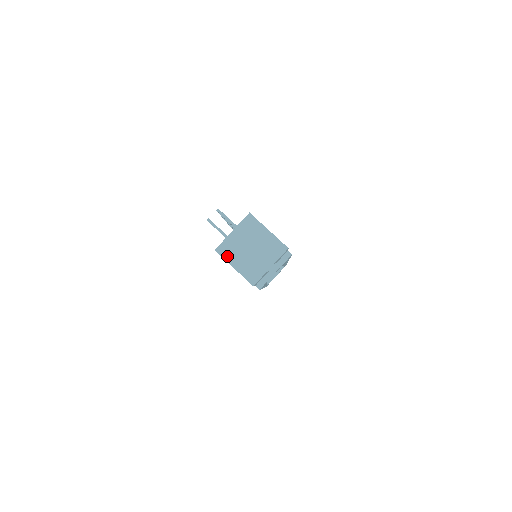
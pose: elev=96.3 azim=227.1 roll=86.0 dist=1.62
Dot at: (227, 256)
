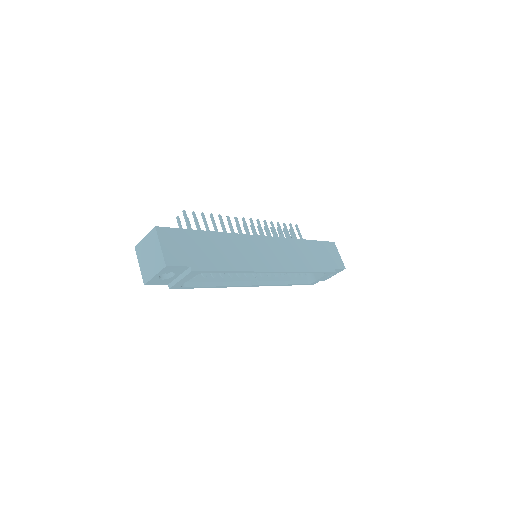
Dot at: (138, 255)
